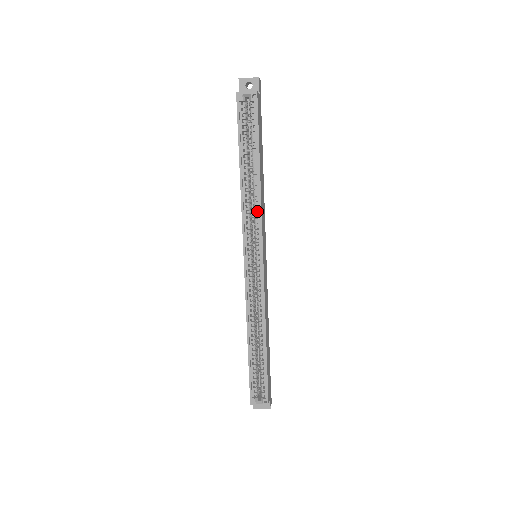
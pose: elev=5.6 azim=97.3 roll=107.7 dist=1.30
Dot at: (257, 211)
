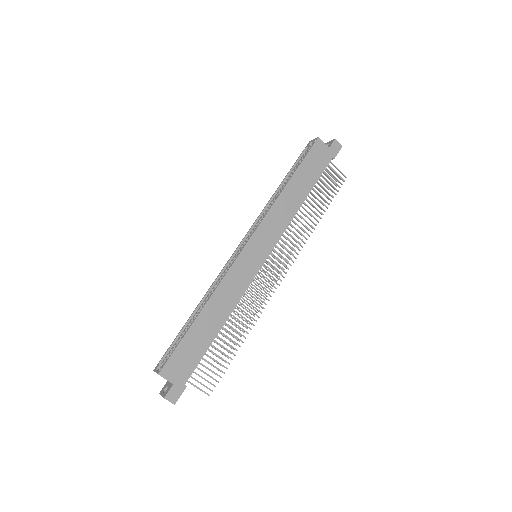
Dot at: (275, 218)
